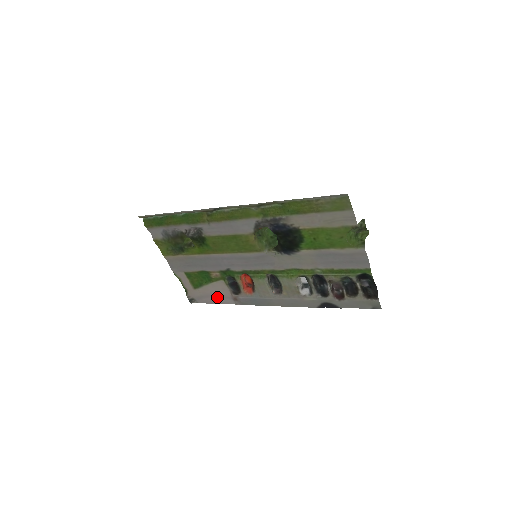
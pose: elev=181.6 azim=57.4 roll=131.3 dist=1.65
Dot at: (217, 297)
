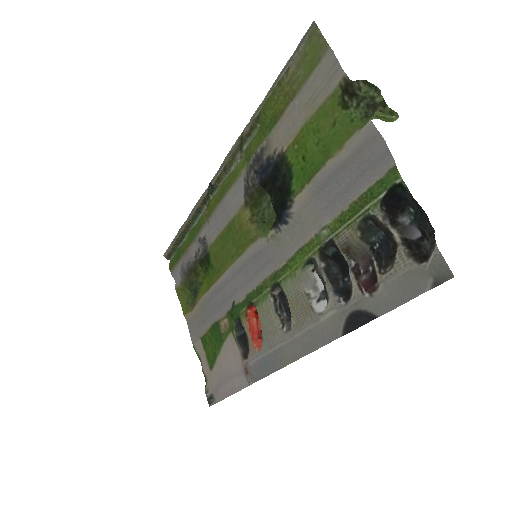
Dot at: (231, 378)
